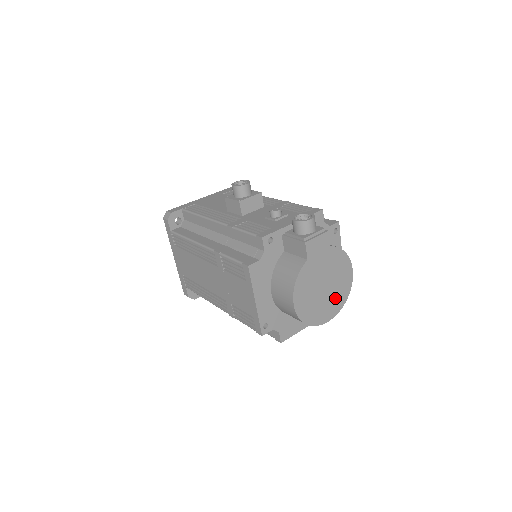
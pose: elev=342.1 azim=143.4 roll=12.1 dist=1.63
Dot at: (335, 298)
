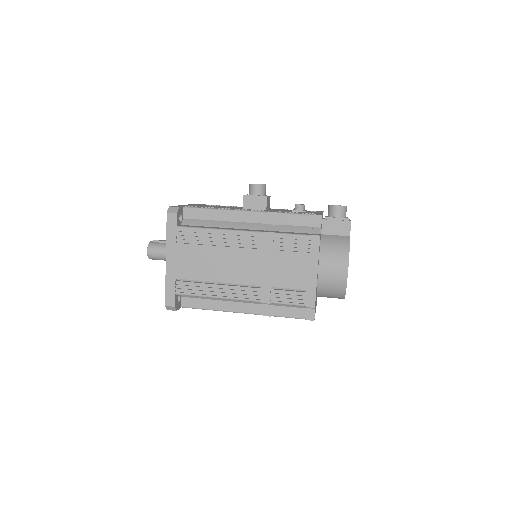
Dot at: occluded
